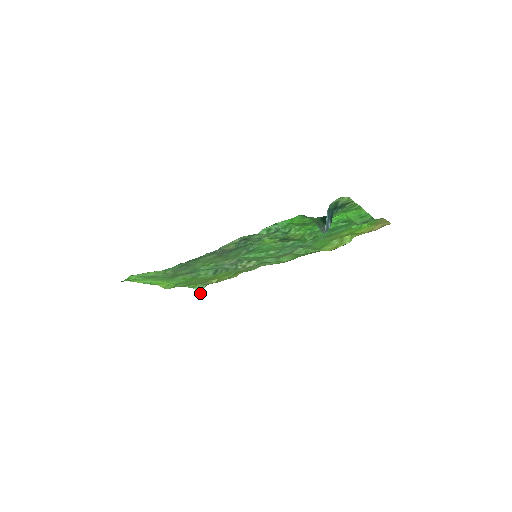
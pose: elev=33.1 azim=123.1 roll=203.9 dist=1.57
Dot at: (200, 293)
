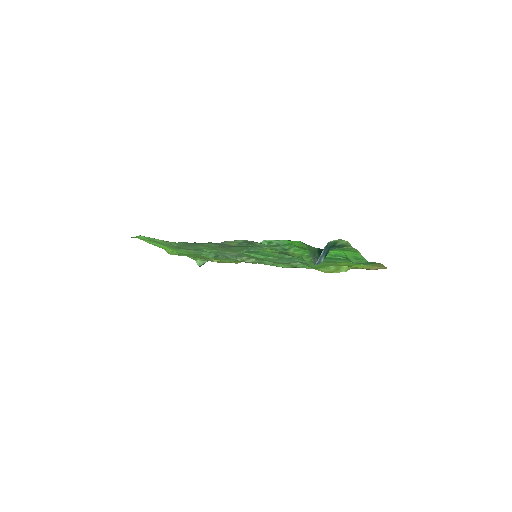
Dot at: (200, 266)
